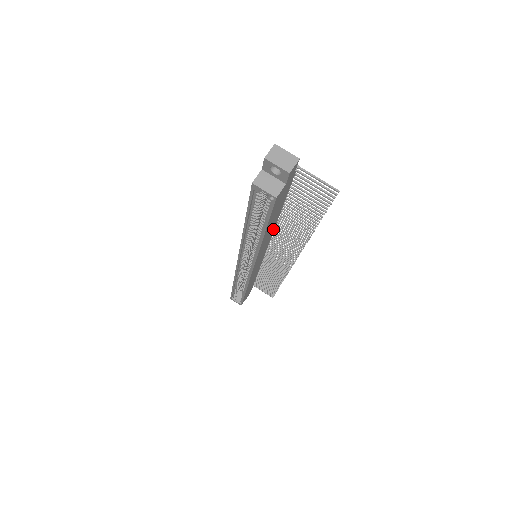
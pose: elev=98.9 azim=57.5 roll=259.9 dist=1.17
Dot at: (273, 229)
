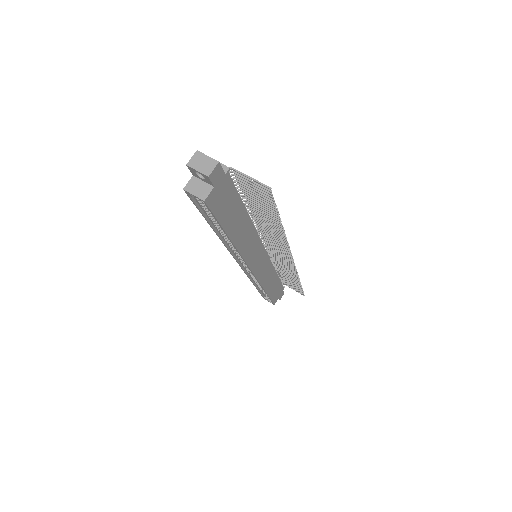
Dot at: (252, 229)
